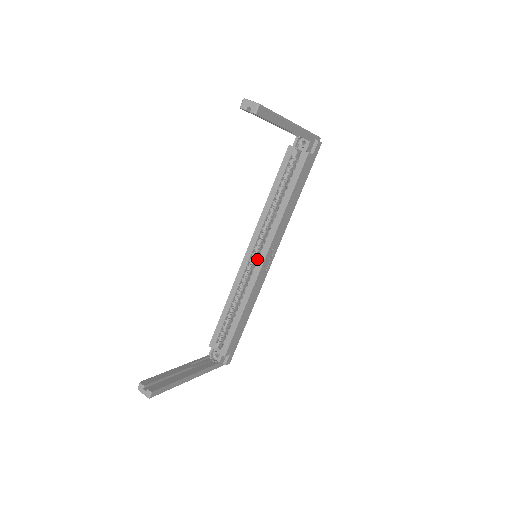
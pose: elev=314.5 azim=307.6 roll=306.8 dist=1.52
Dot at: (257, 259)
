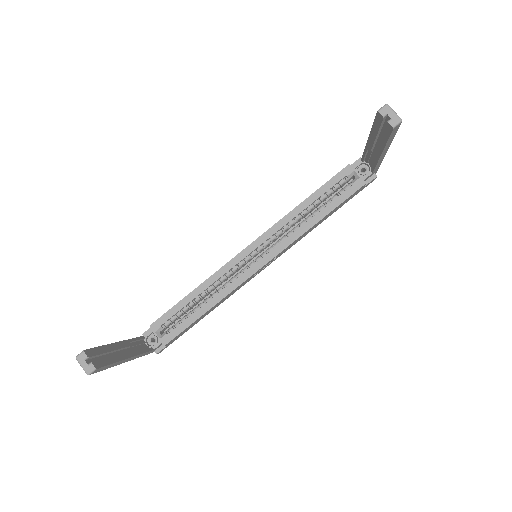
Dot at: (255, 260)
